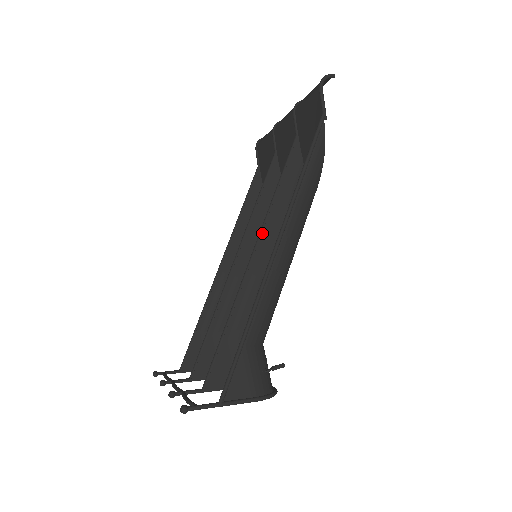
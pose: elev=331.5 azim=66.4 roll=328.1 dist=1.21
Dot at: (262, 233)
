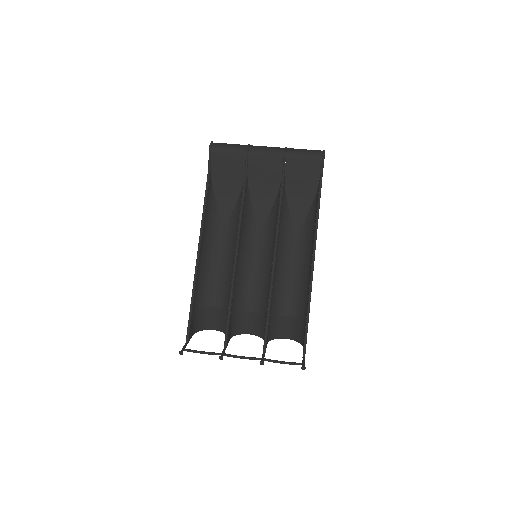
Dot at: (277, 246)
